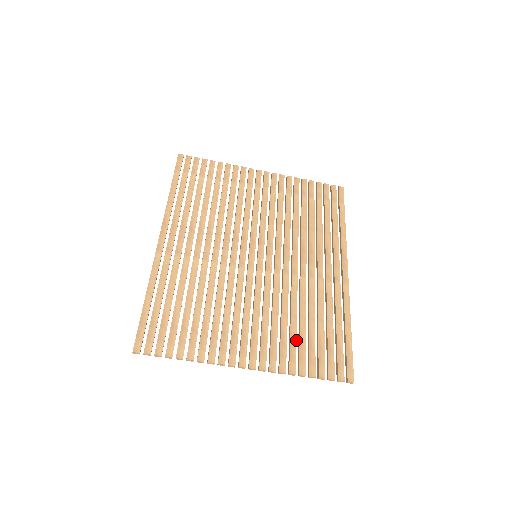
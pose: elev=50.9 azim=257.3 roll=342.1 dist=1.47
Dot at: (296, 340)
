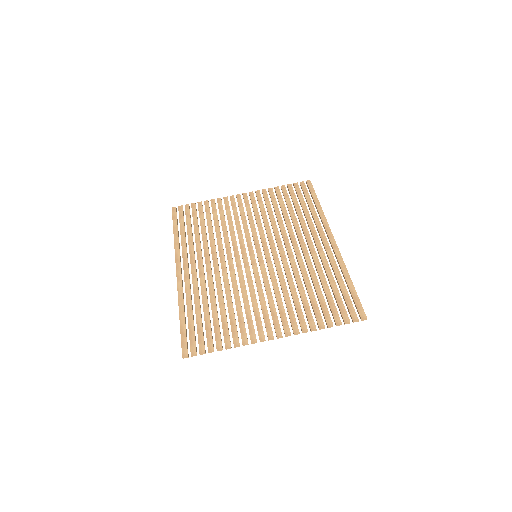
Dot at: (308, 304)
